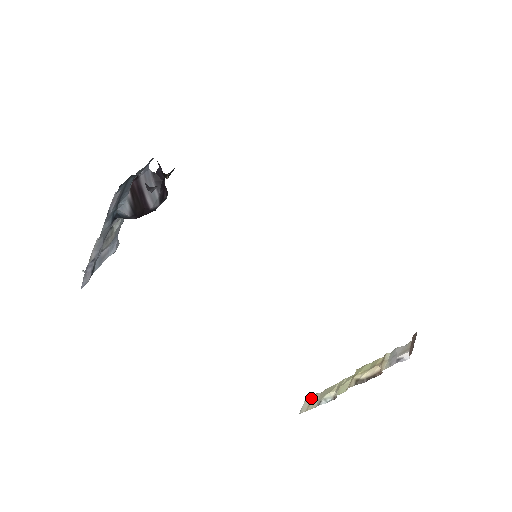
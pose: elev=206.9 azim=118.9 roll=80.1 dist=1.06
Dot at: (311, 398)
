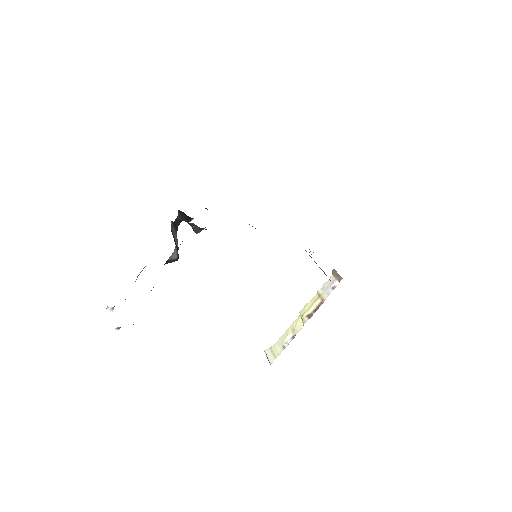
Dot at: (271, 350)
